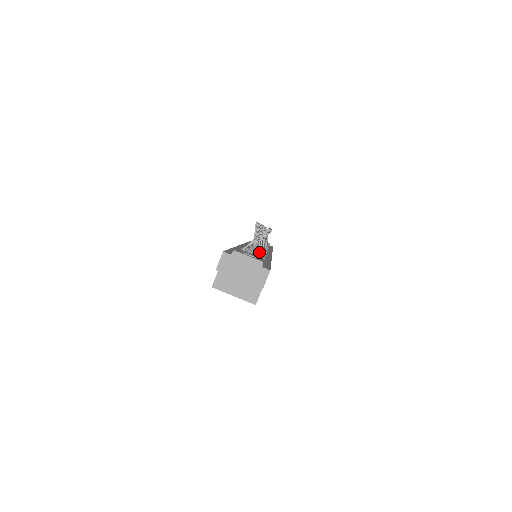
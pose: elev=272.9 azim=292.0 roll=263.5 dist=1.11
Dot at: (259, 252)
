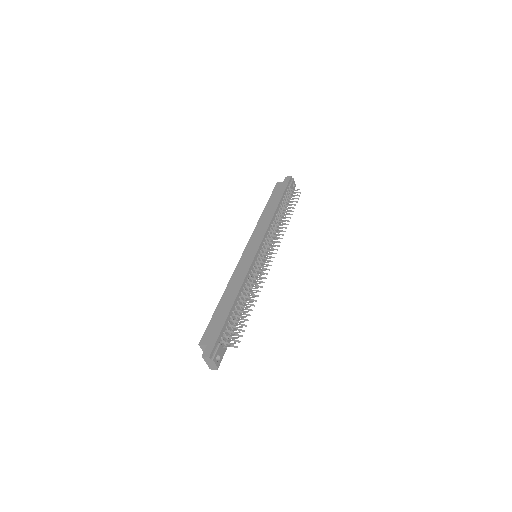
Dot at: occluded
